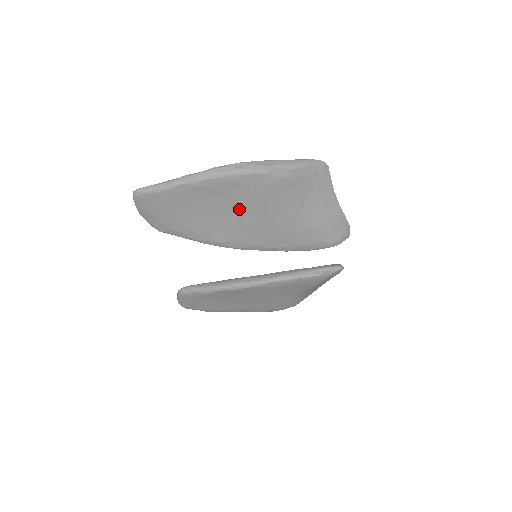
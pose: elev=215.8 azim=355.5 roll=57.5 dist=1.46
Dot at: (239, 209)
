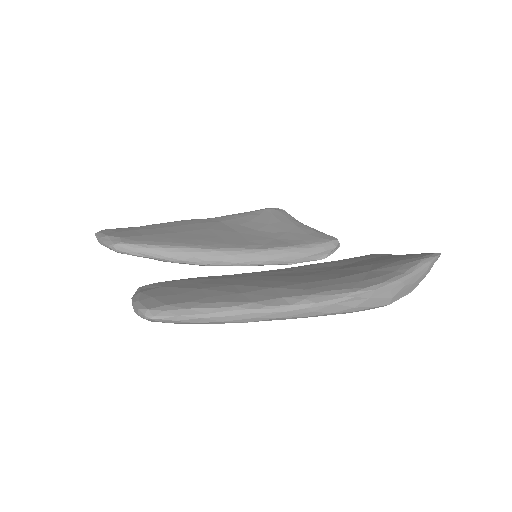
Dot at: occluded
